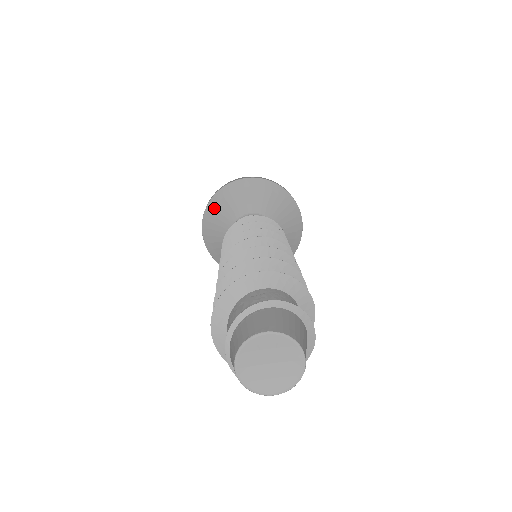
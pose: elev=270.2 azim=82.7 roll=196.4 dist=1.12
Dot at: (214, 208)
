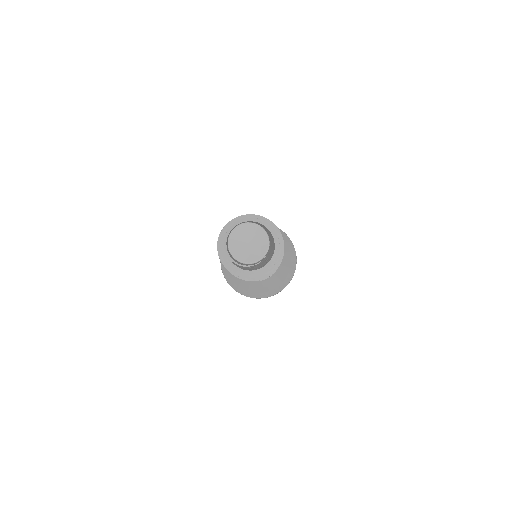
Dot at: occluded
